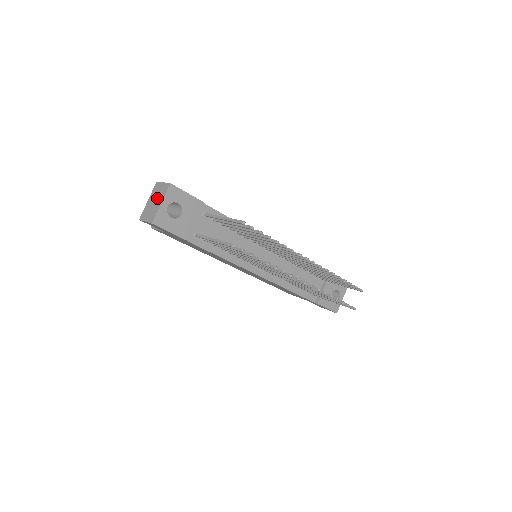
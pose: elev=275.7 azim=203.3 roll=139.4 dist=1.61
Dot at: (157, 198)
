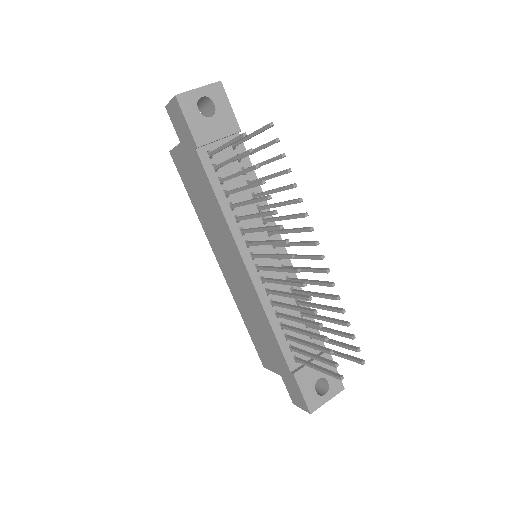
Dot at: occluded
